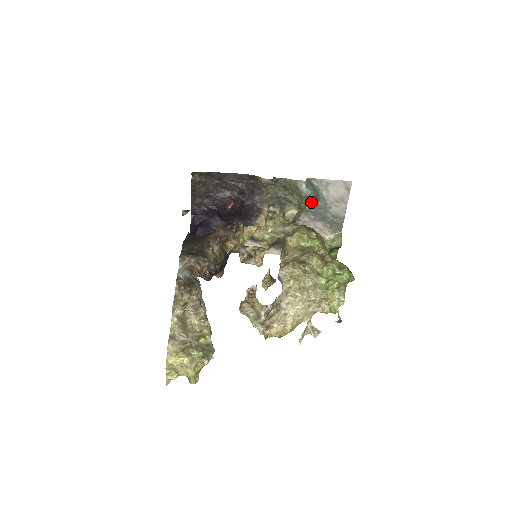
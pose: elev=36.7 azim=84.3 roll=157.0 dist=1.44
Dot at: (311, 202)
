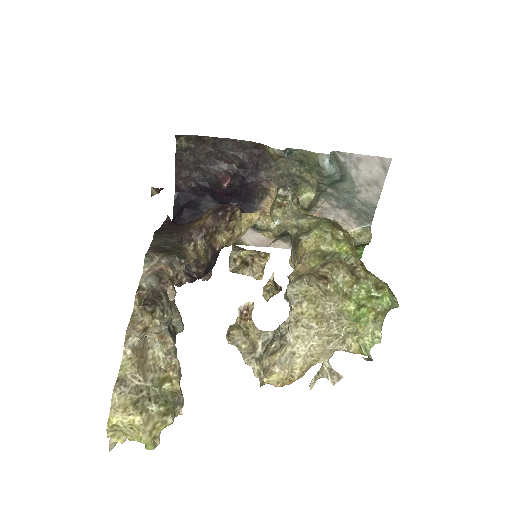
Dot at: (334, 183)
